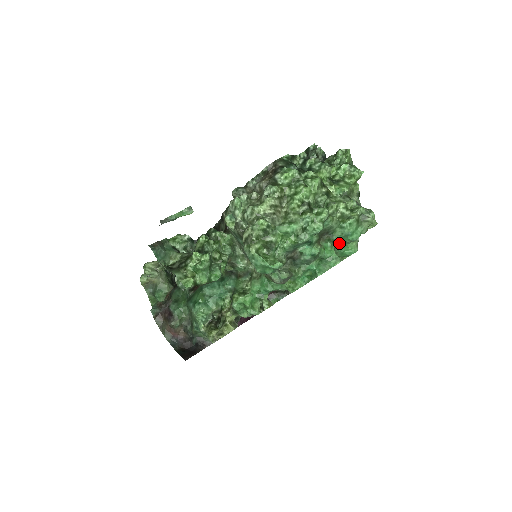
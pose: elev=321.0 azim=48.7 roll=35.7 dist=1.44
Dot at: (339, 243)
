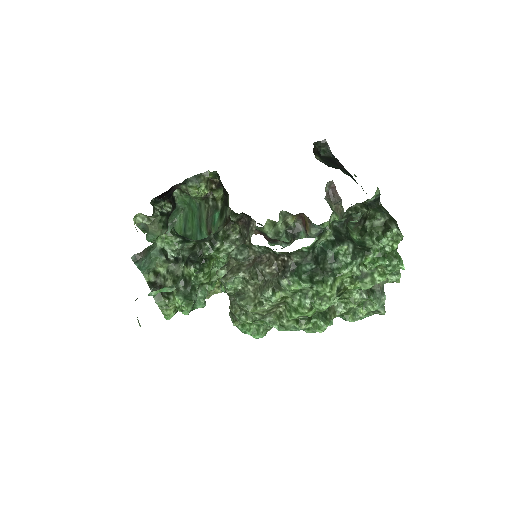
Dot at: occluded
